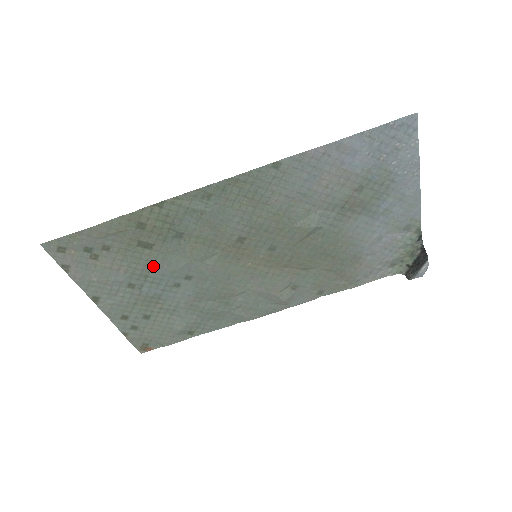
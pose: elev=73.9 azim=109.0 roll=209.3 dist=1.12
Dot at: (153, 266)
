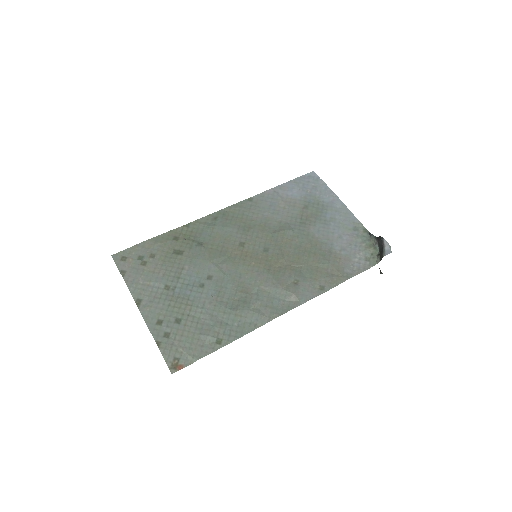
Dot at: (183, 269)
